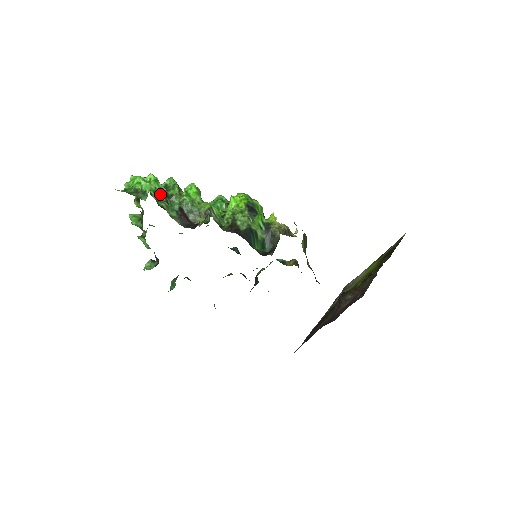
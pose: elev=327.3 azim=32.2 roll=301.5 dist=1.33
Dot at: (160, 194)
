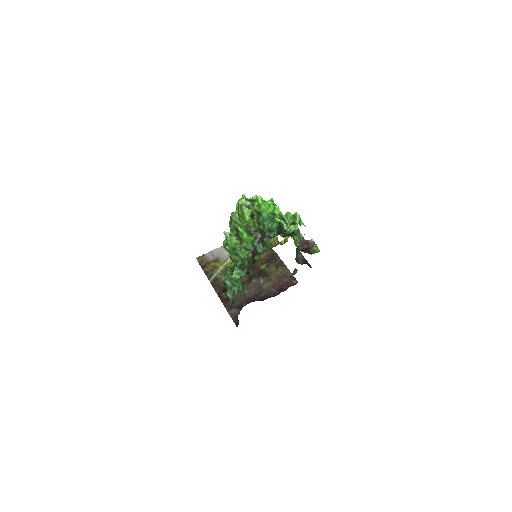
Dot at: occluded
